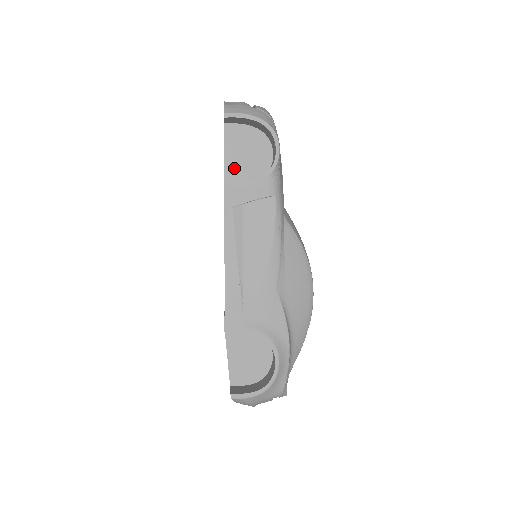
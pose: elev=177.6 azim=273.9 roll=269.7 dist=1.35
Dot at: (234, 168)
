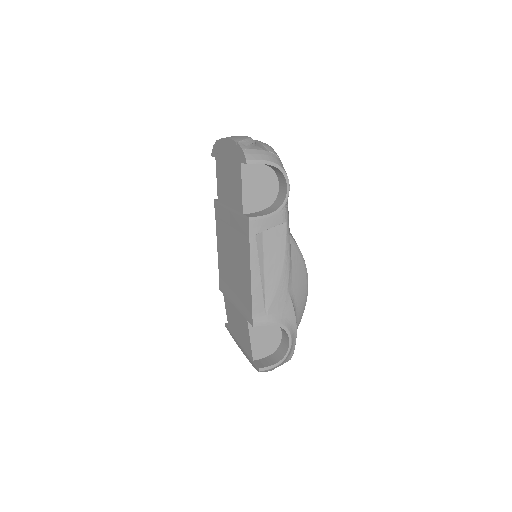
Dot at: (250, 199)
